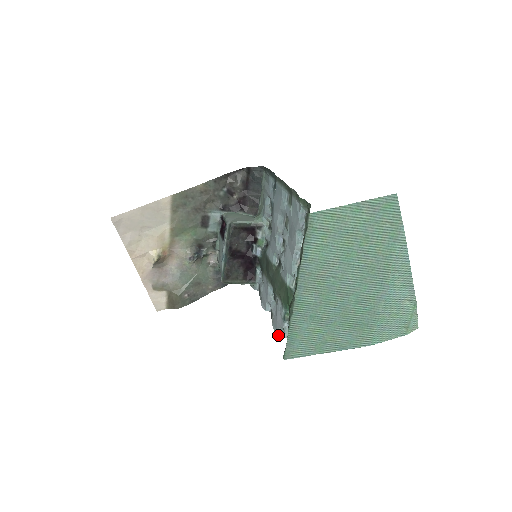
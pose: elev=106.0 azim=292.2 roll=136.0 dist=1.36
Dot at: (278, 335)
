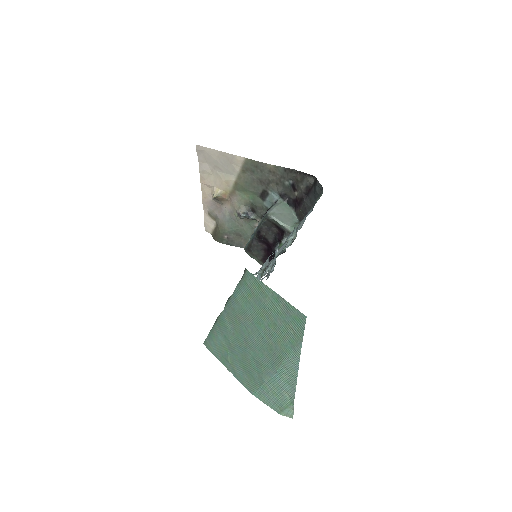
Dot at: occluded
